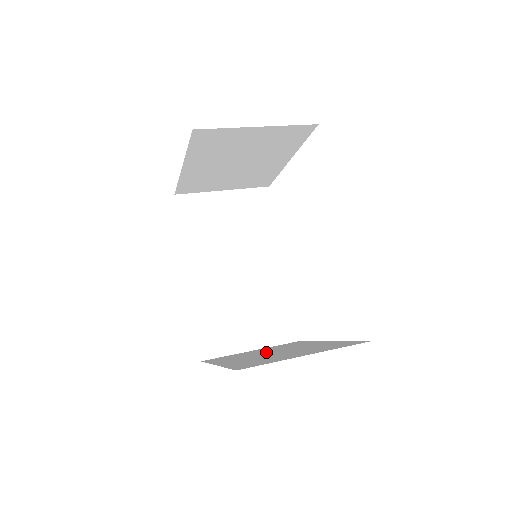
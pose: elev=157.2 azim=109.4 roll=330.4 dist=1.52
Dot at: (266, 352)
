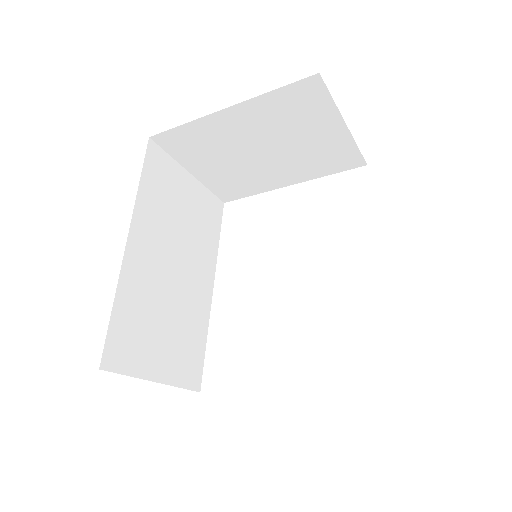
Dot at: occluded
